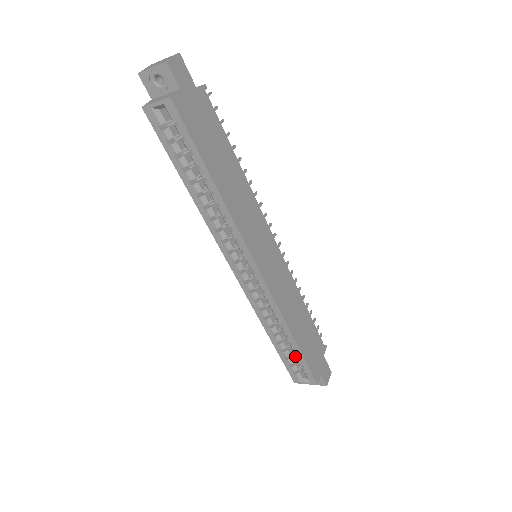
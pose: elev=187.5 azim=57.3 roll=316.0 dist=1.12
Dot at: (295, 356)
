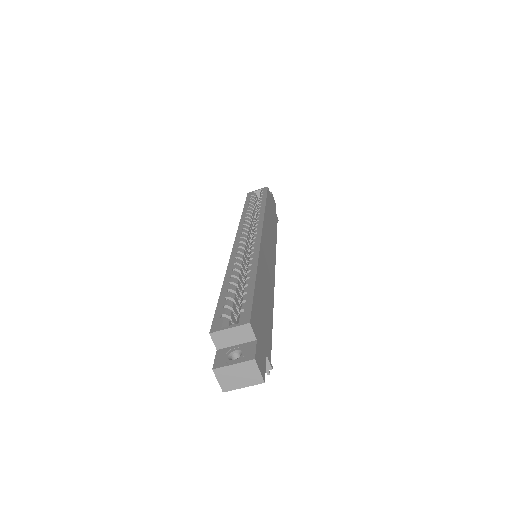
Dot at: (235, 313)
